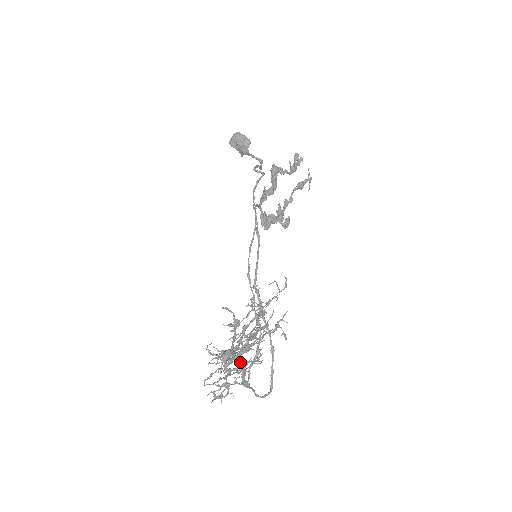
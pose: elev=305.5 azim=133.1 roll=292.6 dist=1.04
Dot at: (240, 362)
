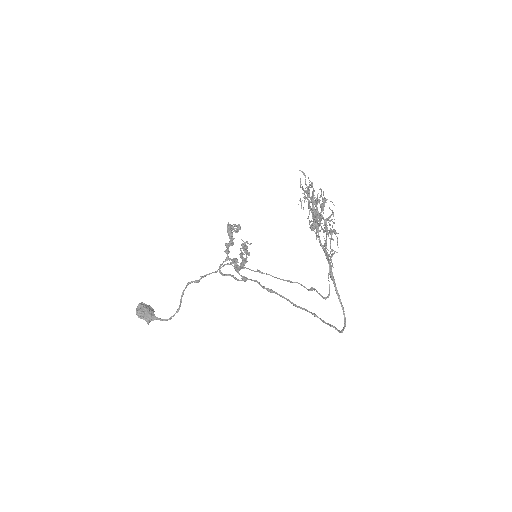
Dot at: (320, 243)
